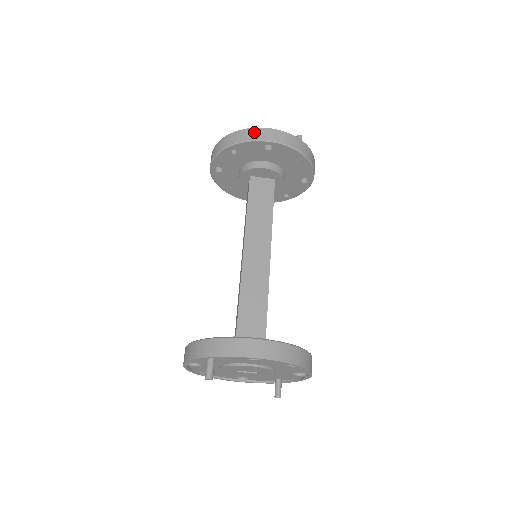
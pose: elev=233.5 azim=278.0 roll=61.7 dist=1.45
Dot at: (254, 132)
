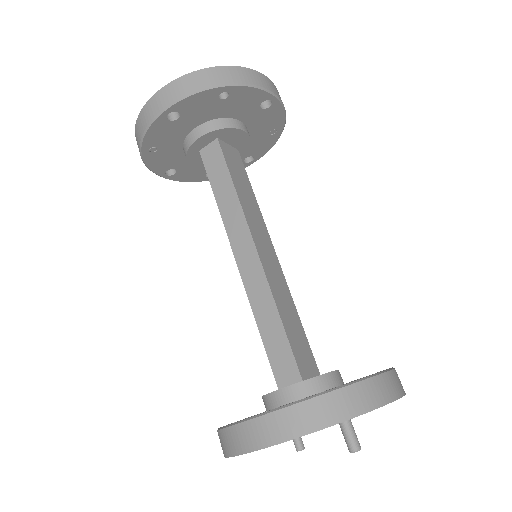
Dot at: (258, 76)
